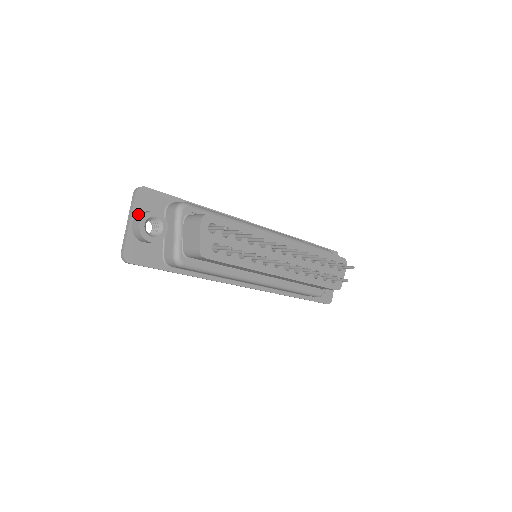
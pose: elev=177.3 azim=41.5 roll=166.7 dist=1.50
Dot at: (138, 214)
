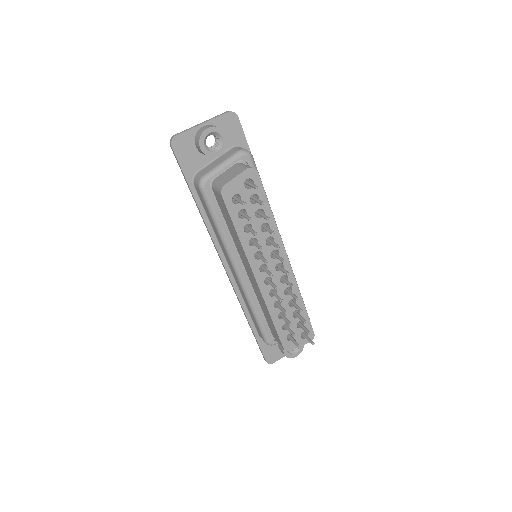
Dot at: (214, 125)
